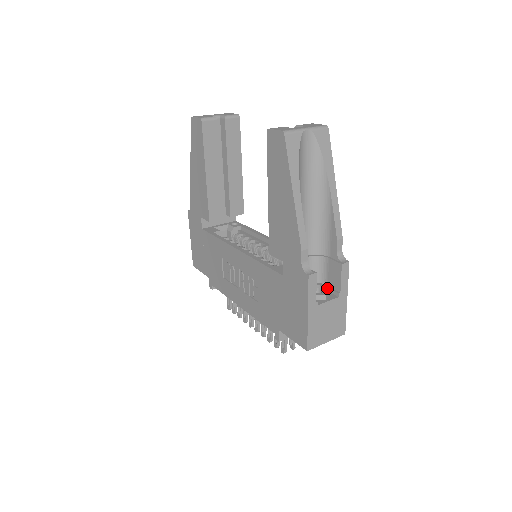
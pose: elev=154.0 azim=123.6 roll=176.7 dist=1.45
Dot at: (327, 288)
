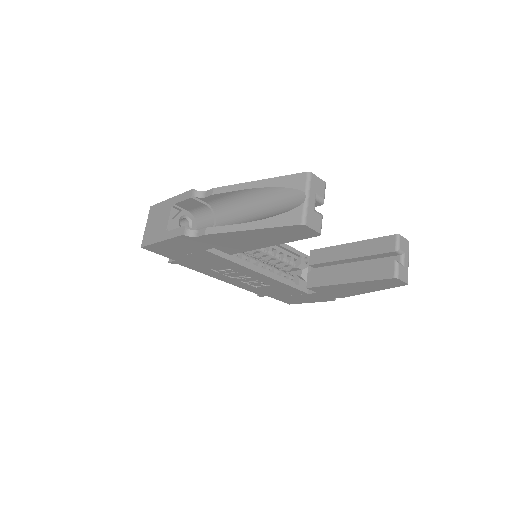
Dot at: occluded
